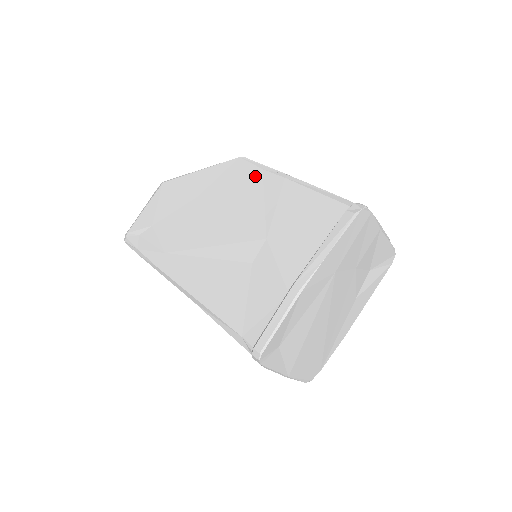
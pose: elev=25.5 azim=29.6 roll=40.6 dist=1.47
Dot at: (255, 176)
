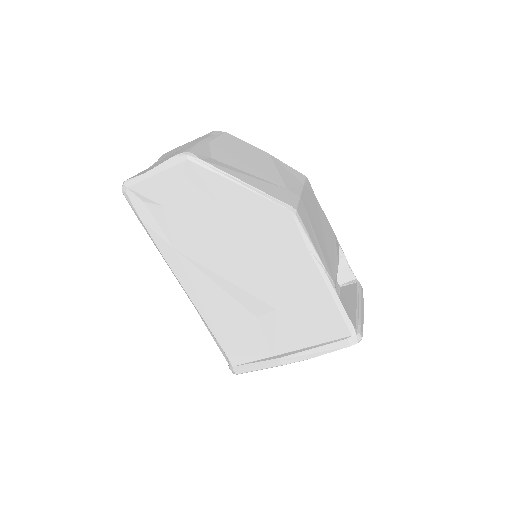
Dot at: (296, 247)
